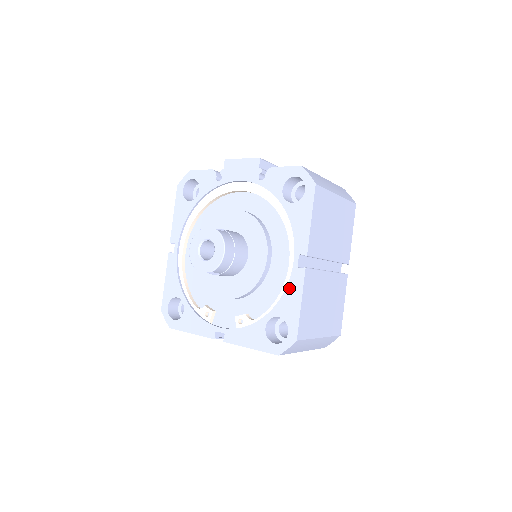
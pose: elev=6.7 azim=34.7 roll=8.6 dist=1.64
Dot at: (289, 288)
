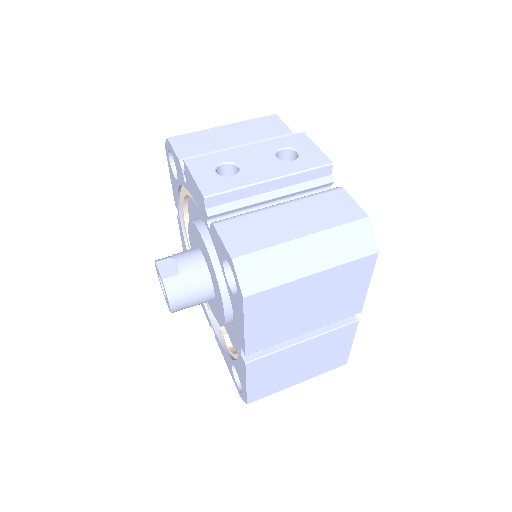
Dot at: (239, 362)
